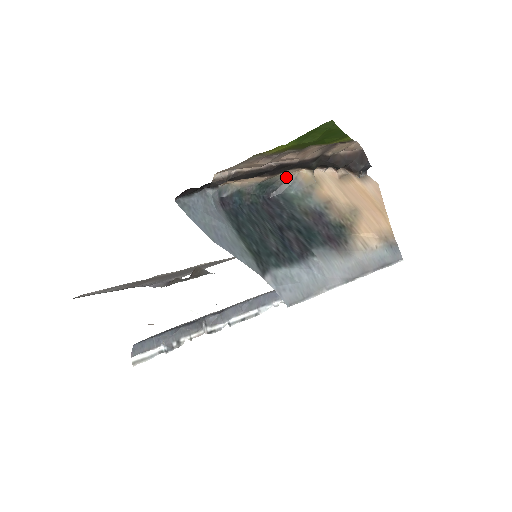
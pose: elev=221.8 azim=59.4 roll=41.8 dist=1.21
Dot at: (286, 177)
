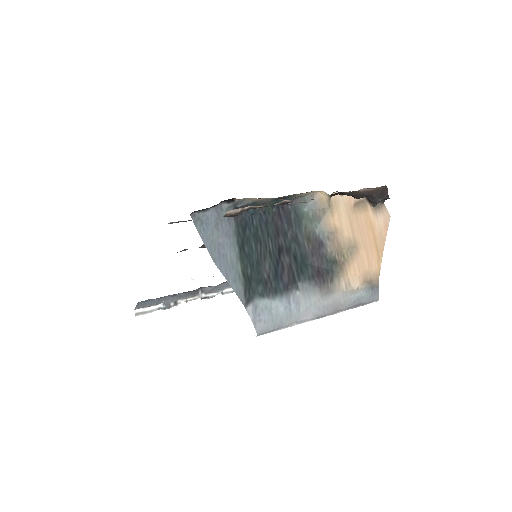
Dot at: (304, 194)
